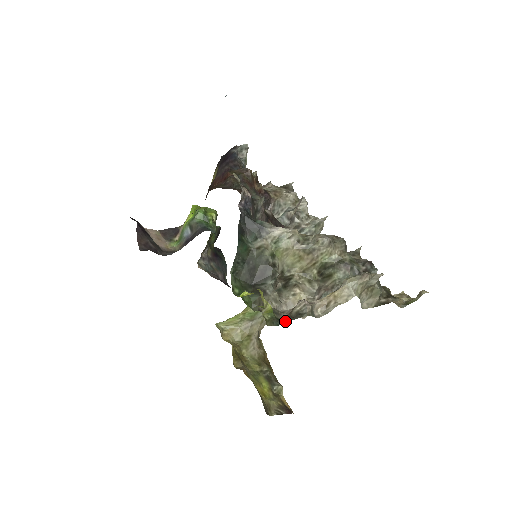
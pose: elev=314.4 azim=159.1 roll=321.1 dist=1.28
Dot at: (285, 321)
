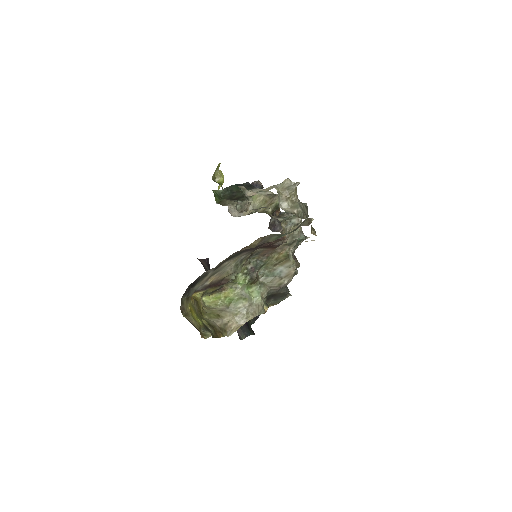
Dot at: occluded
